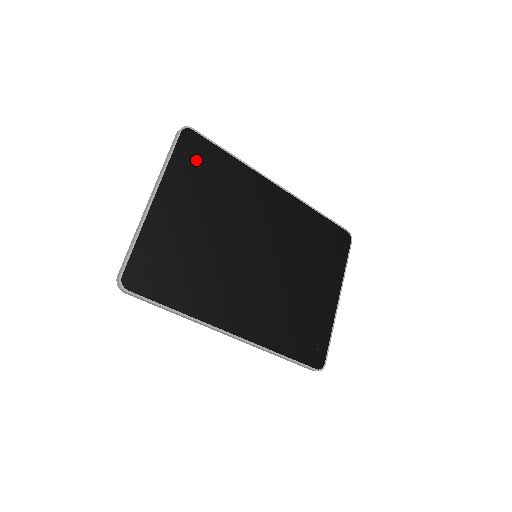
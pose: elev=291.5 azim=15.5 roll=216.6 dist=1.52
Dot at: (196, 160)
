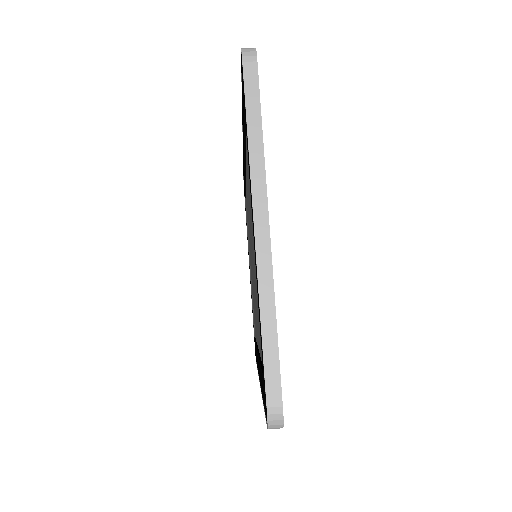
Dot at: occluded
